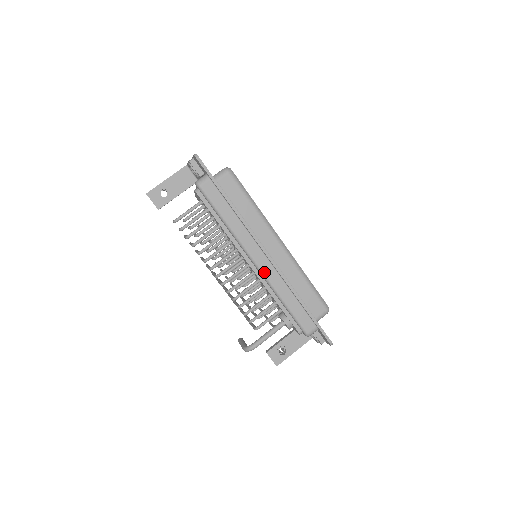
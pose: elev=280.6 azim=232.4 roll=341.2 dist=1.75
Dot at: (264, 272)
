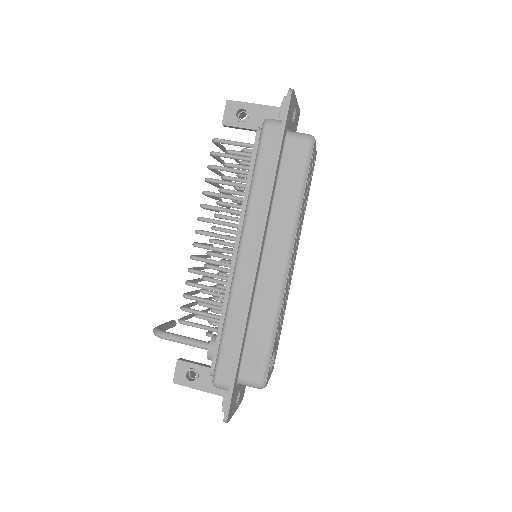
Dot at: (237, 273)
